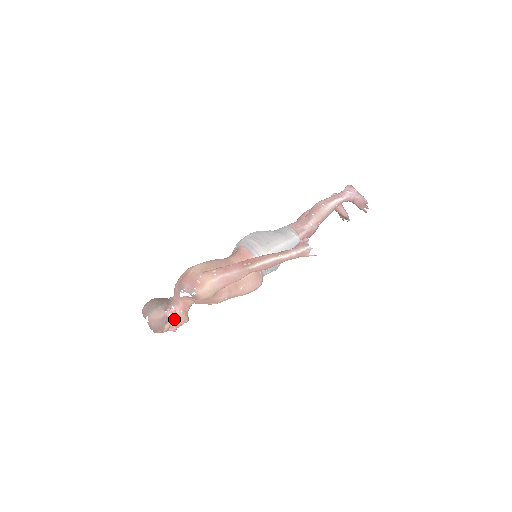
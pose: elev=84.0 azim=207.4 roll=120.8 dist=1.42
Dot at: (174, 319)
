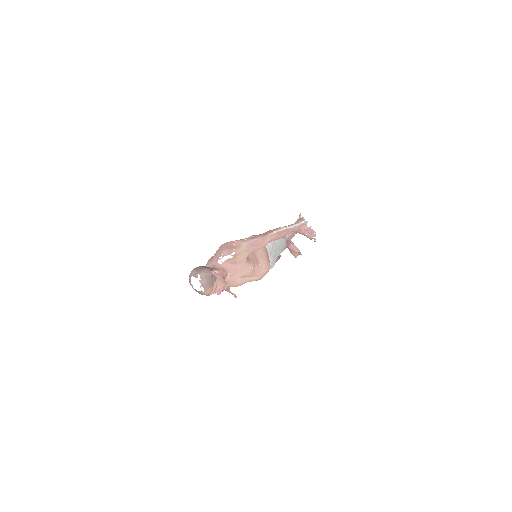
Dot at: (219, 279)
